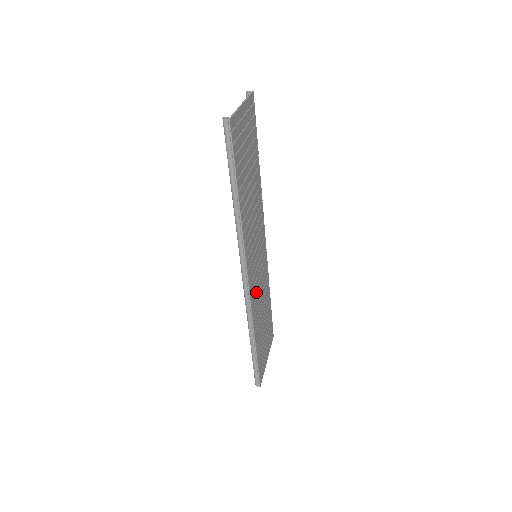
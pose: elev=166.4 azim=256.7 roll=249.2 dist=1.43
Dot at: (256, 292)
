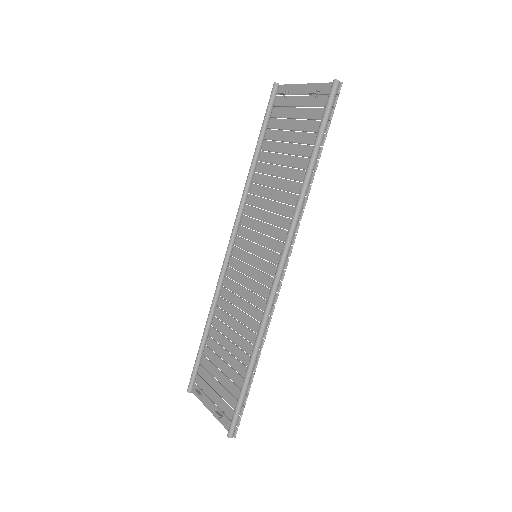
Dot at: (258, 298)
